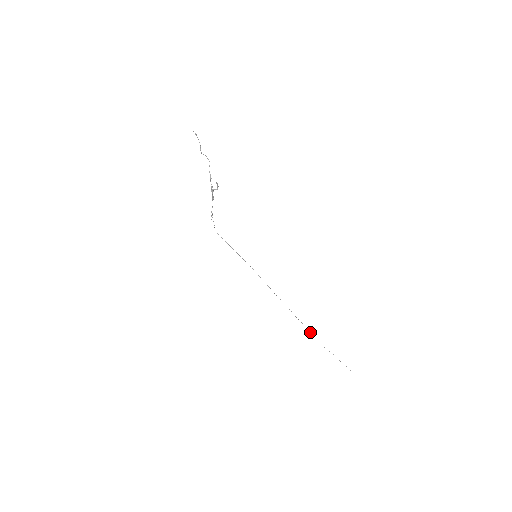
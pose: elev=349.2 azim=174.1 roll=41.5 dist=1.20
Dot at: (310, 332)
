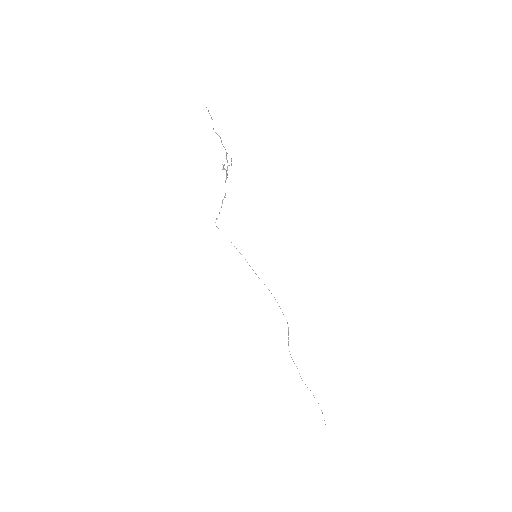
Dot at: occluded
